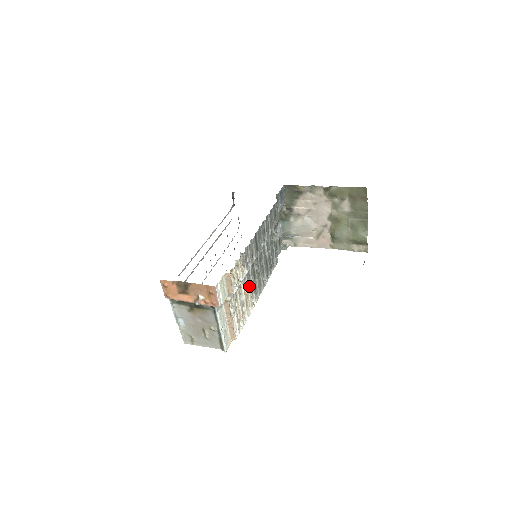
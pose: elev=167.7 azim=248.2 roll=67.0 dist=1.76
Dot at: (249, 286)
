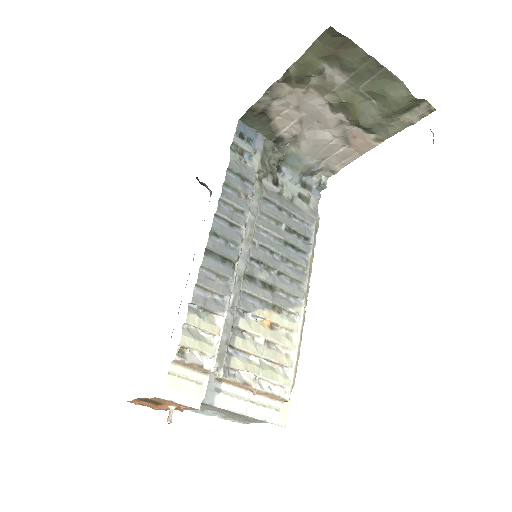
Dot at: (264, 312)
